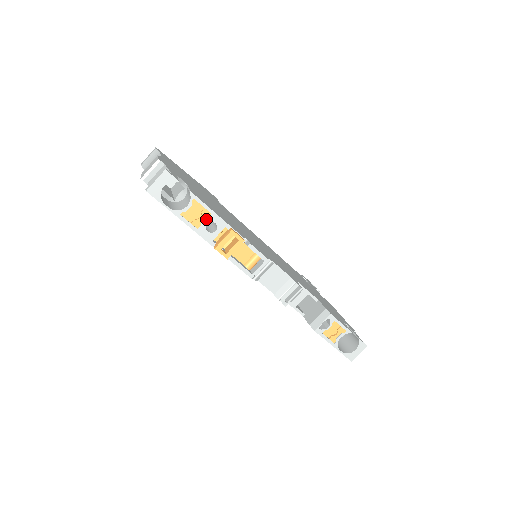
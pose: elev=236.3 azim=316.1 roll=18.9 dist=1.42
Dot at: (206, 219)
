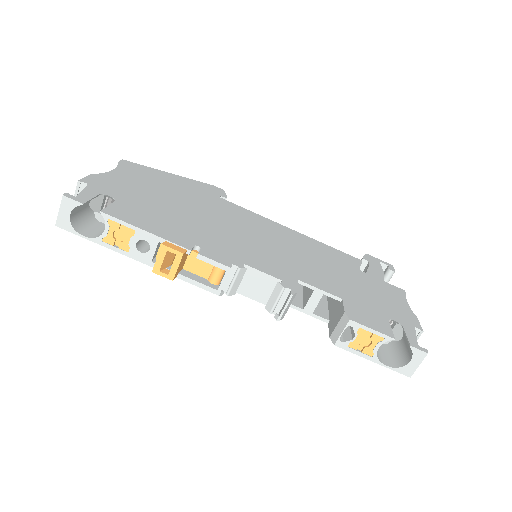
Dot at: (133, 238)
